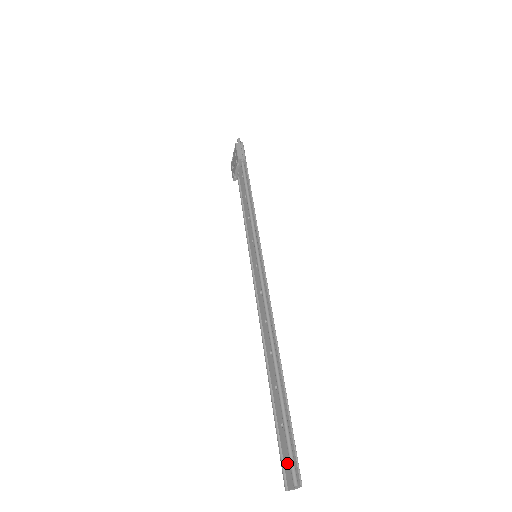
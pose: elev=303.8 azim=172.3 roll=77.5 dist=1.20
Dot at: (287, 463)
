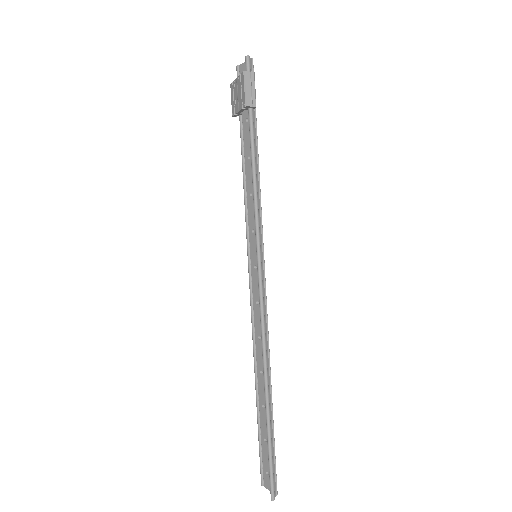
Dot at: (266, 470)
